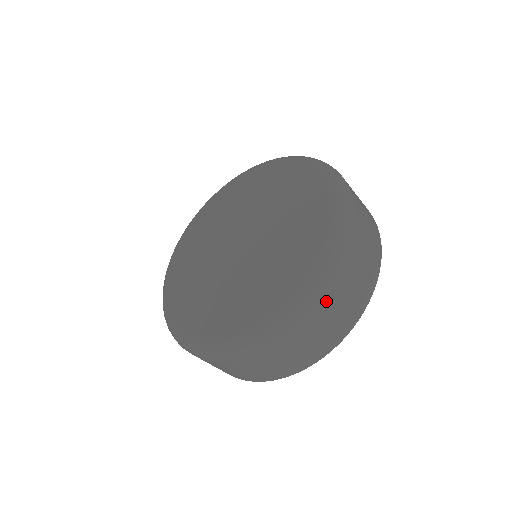
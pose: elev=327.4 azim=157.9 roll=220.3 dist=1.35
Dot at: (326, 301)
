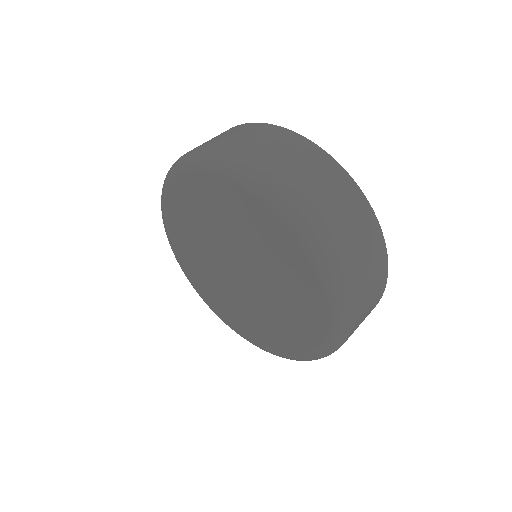
Dot at: (351, 333)
